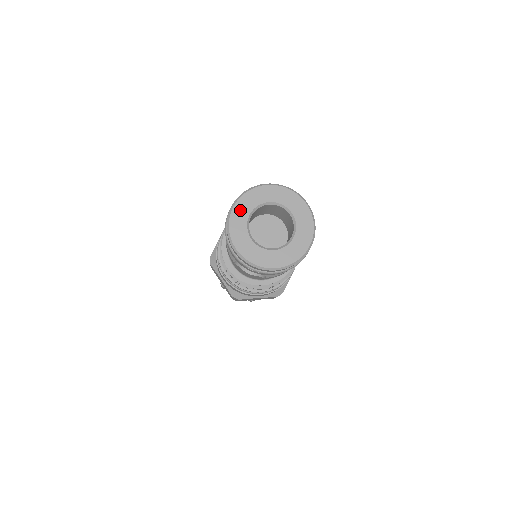
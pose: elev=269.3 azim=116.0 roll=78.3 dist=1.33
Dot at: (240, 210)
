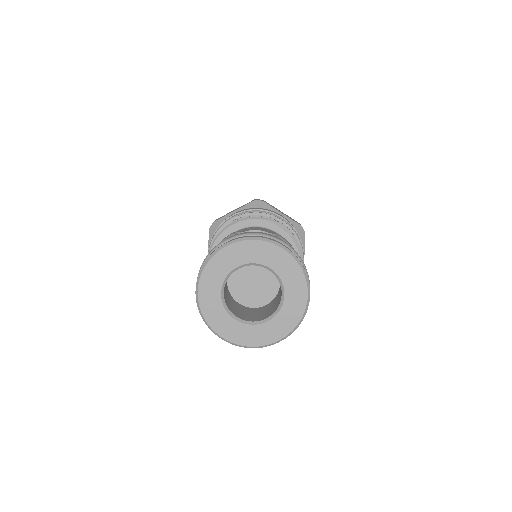
Dot at: (207, 292)
